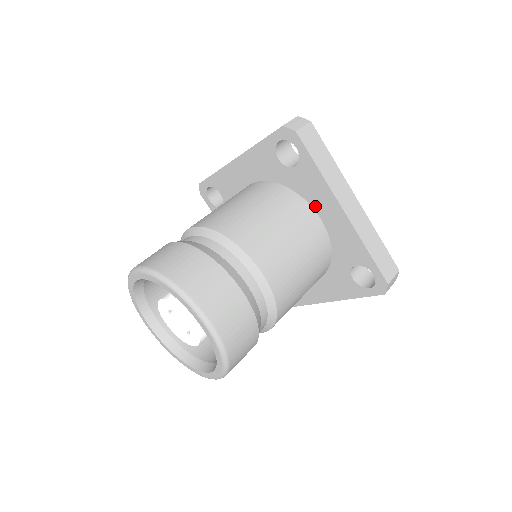
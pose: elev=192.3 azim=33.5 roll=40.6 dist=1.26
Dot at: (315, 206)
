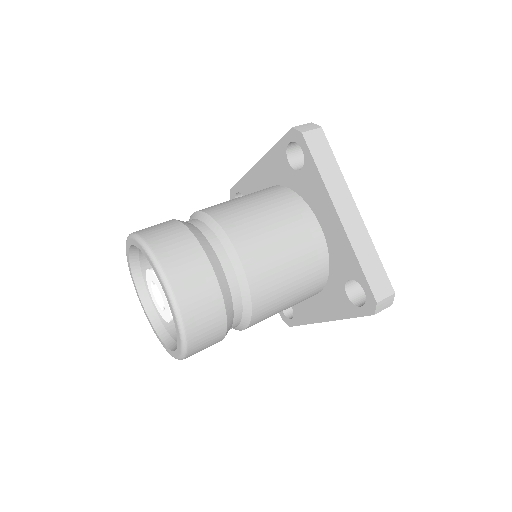
Dot at: (316, 212)
